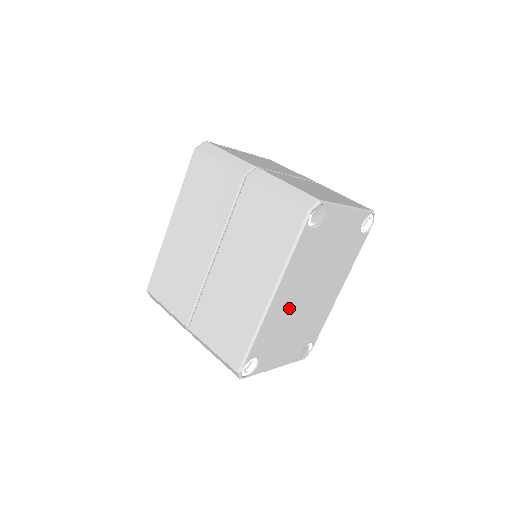
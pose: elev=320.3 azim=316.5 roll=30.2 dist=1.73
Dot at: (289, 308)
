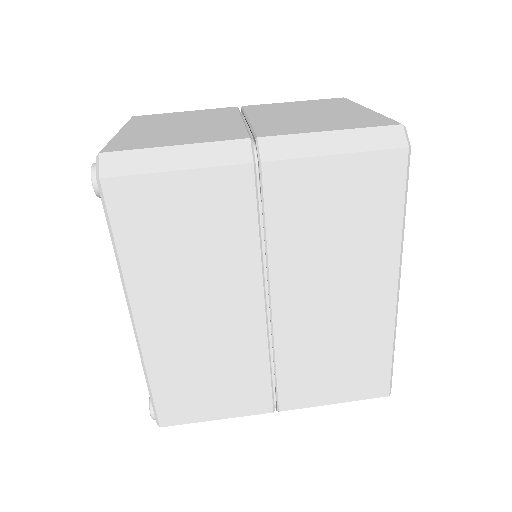
Dot at: occluded
